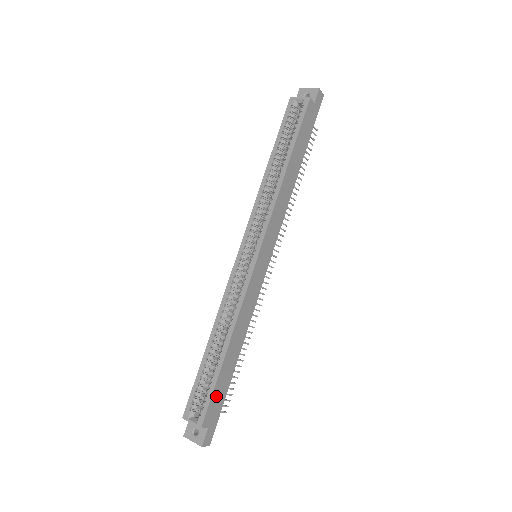
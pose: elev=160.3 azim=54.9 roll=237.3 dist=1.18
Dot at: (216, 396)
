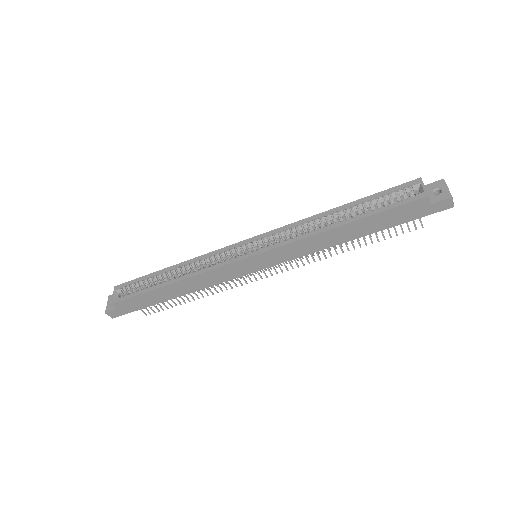
Dot at: (138, 300)
